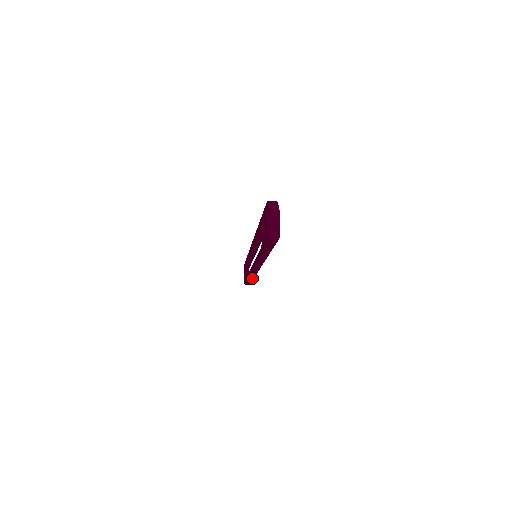
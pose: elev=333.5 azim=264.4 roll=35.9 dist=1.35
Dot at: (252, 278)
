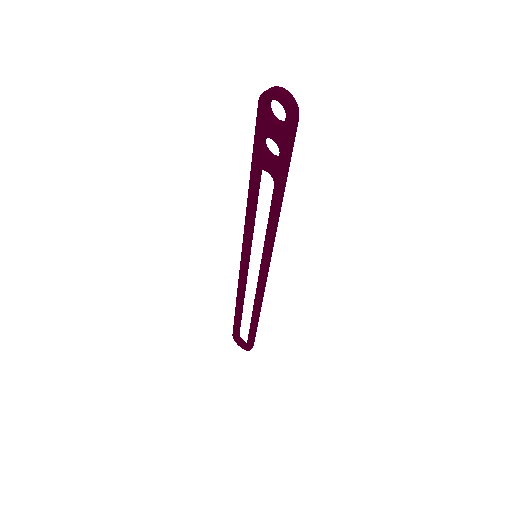
Dot at: (259, 311)
